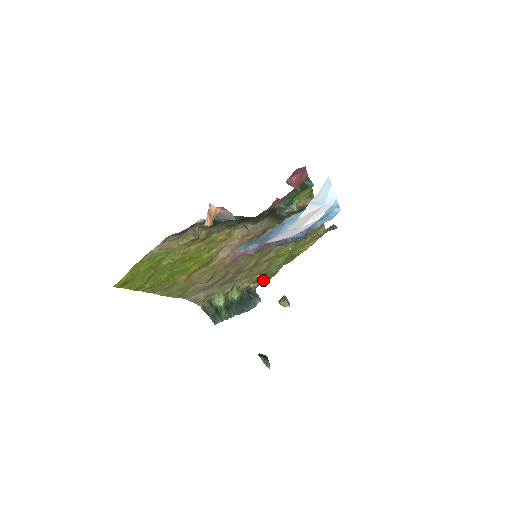
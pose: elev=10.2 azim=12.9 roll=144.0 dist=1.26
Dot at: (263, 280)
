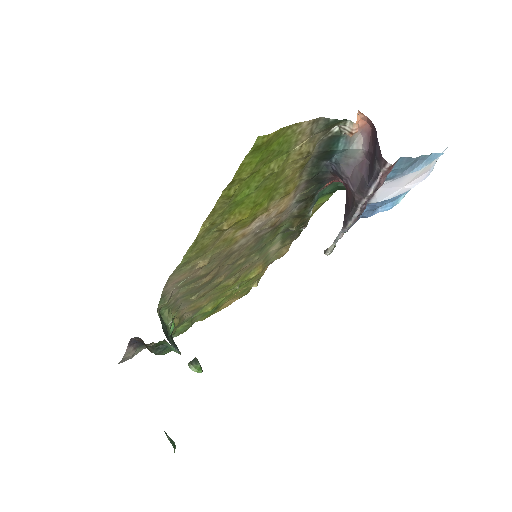
Dot at: (174, 332)
